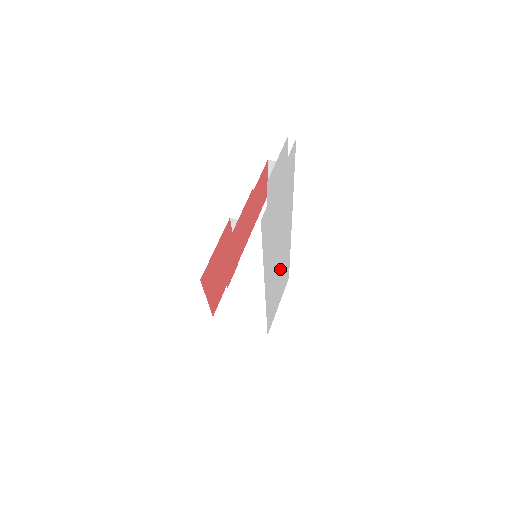
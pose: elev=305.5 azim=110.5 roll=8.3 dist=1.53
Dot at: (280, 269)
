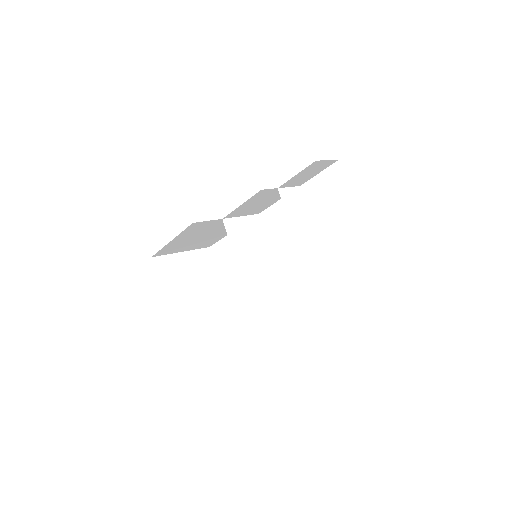
Dot at: occluded
